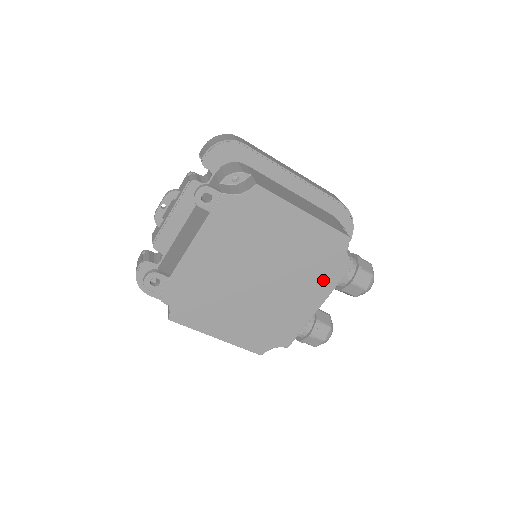
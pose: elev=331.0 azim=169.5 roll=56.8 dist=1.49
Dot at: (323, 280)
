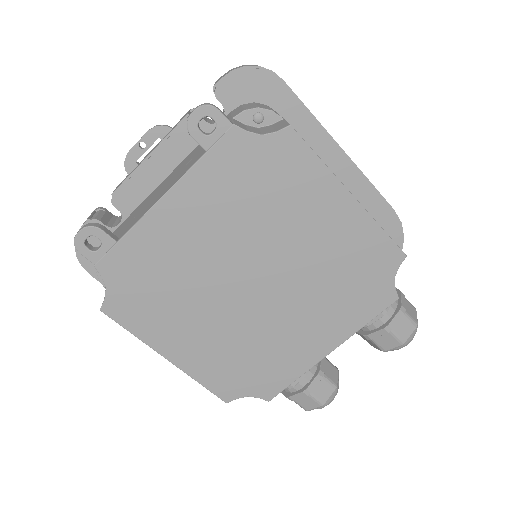
Dot at: (348, 311)
